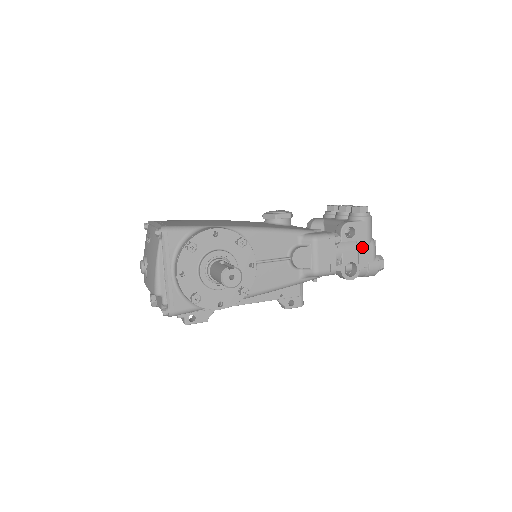
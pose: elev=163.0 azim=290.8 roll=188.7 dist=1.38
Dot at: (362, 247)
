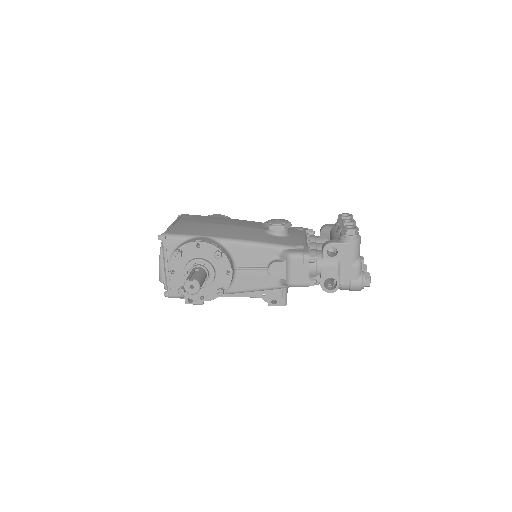
Dot at: (344, 266)
